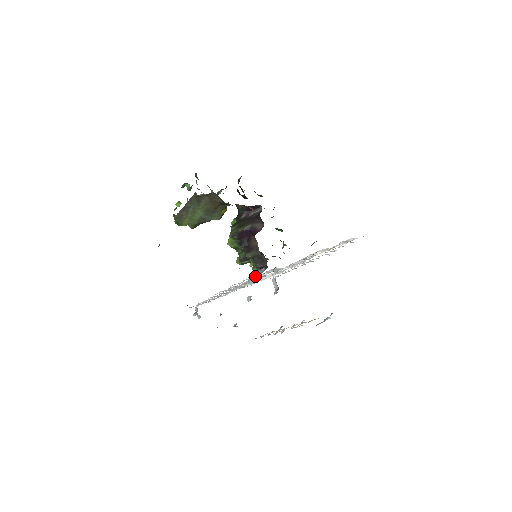
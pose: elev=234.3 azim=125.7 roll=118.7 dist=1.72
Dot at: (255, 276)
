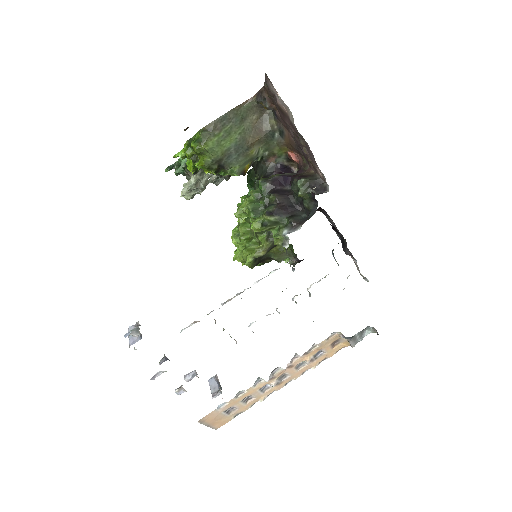
Dot at: occluded
